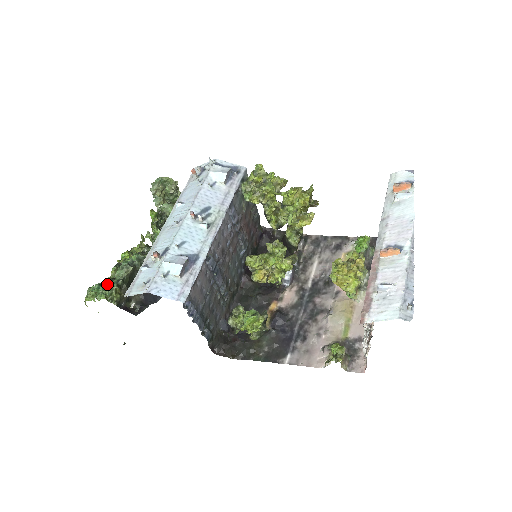
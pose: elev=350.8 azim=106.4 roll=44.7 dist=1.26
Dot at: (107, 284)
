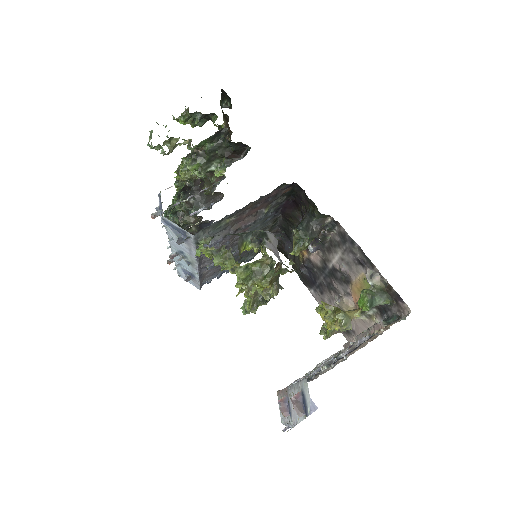
Dot at: occluded
